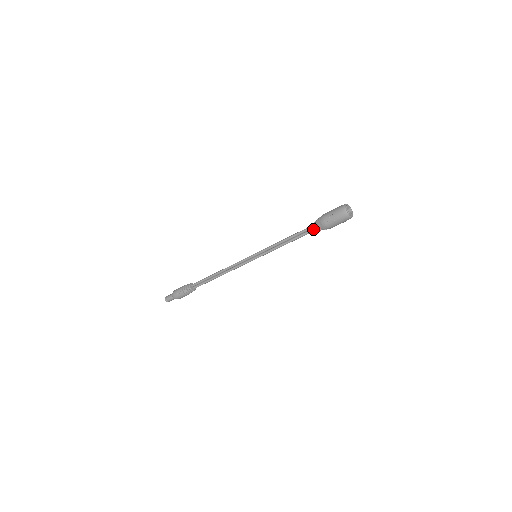
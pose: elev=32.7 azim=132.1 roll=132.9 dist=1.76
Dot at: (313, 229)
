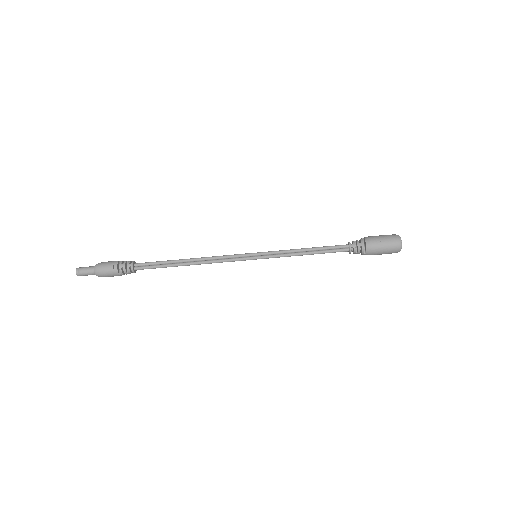
Dot at: (351, 246)
